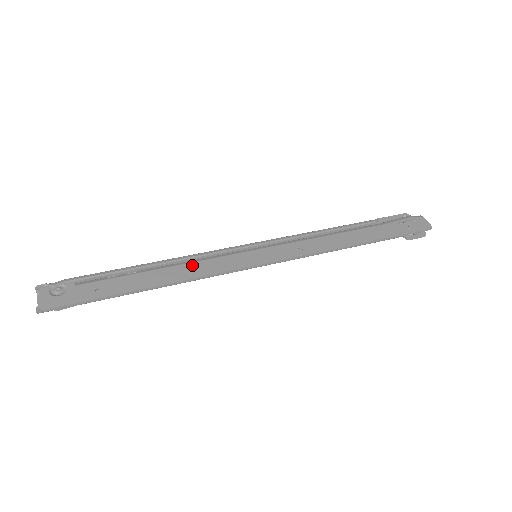
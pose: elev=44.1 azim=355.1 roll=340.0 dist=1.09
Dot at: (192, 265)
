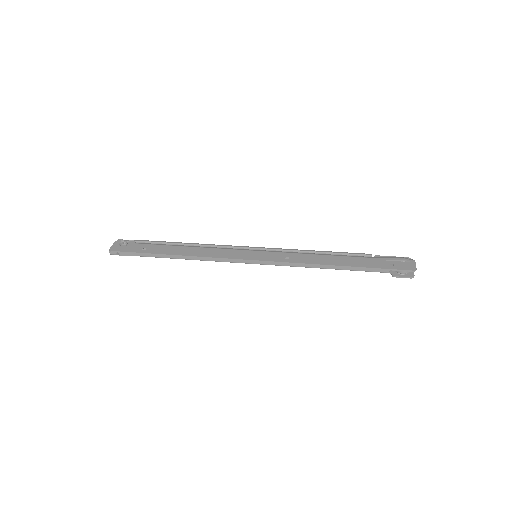
Dot at: (207, 249)
